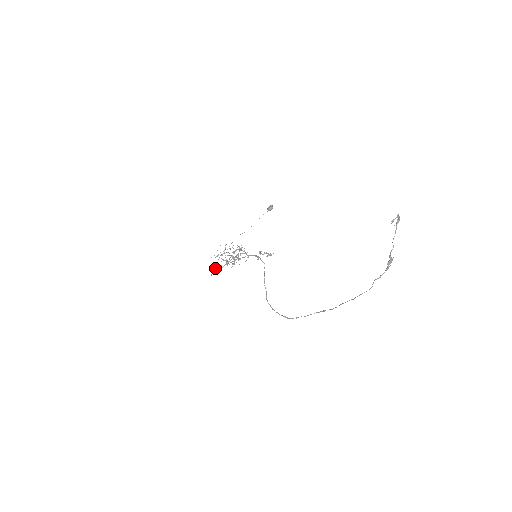
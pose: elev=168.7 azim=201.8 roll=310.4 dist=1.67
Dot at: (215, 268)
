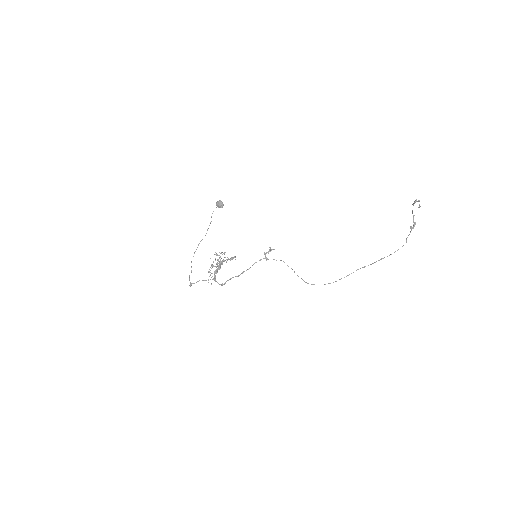
Dot at: (189, 279)
